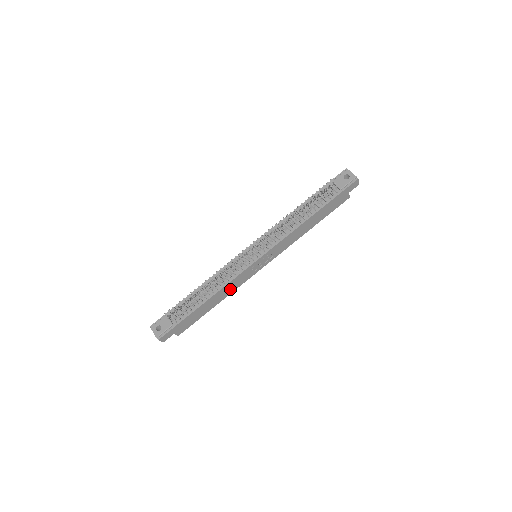
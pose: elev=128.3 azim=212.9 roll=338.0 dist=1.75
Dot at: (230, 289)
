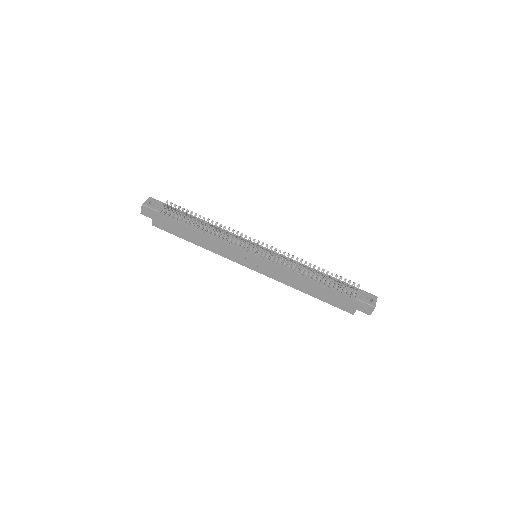
Dot at: (215, 248)
